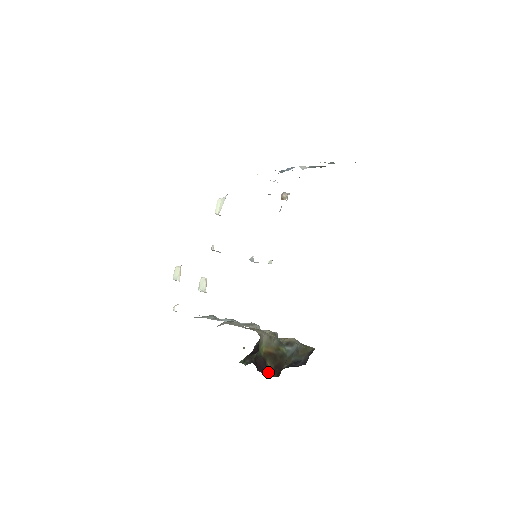
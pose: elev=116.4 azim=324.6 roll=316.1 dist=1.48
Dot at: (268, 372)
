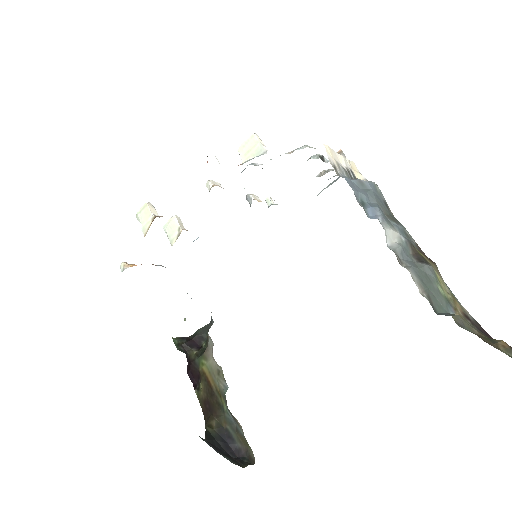
Dot at: (197, 390)
